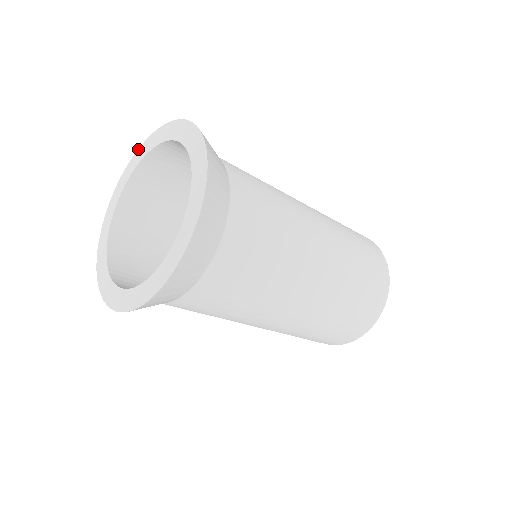
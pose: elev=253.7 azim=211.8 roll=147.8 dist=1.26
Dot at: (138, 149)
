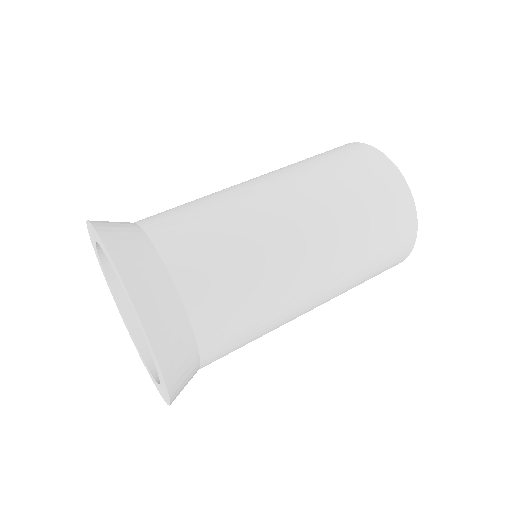
Dot at: occluded
